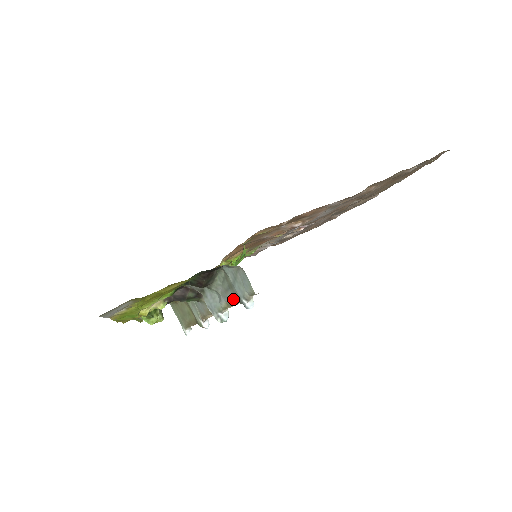
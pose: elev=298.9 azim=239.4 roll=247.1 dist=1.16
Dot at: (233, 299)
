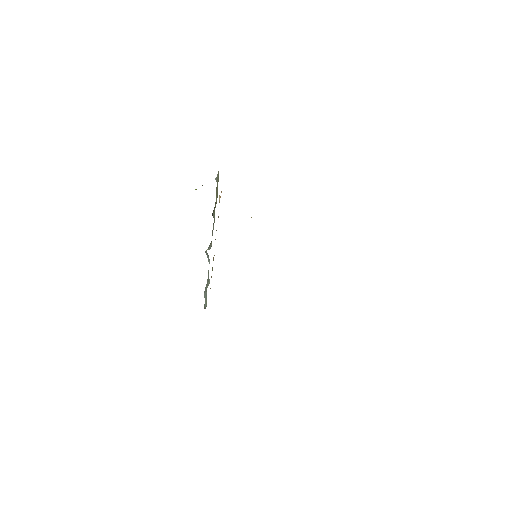
Dot at: occluded
